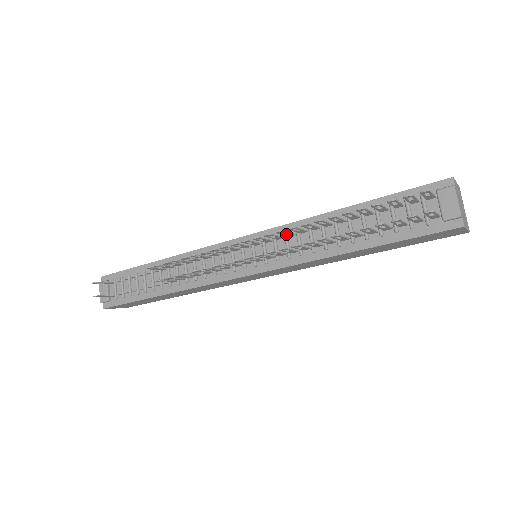
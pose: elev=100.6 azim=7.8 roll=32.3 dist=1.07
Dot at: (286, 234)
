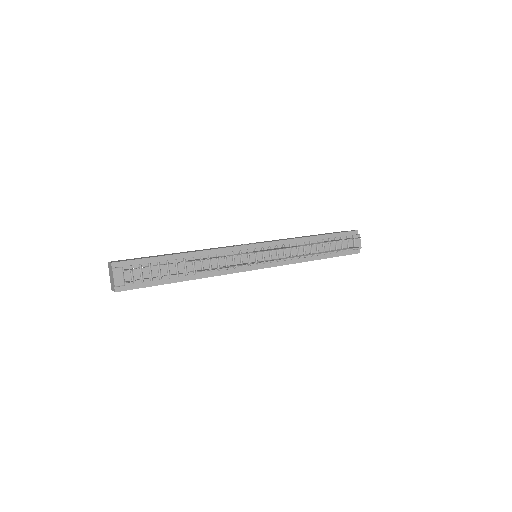
Dot at: (290, 247)
